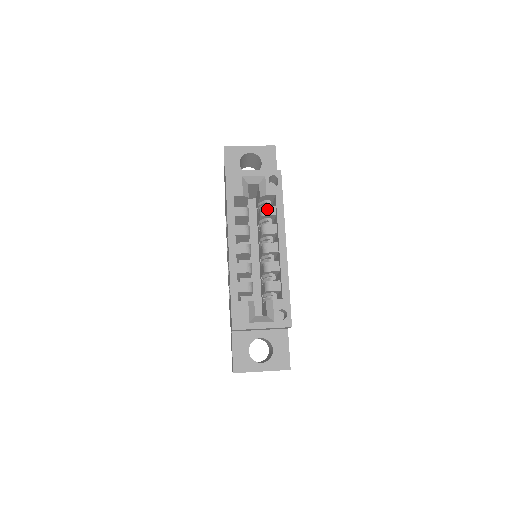
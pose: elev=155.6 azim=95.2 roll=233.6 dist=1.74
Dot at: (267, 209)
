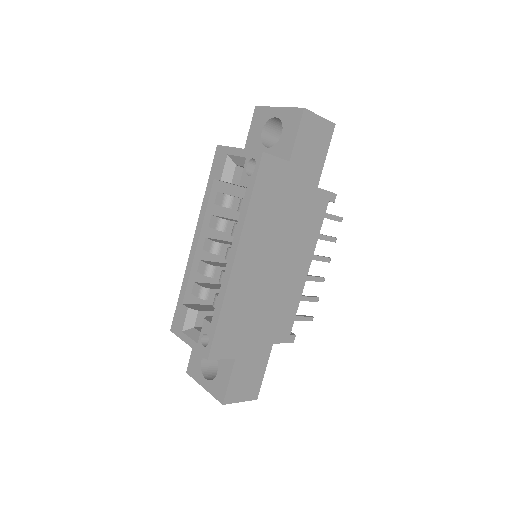
Dot at: (241, 203)
